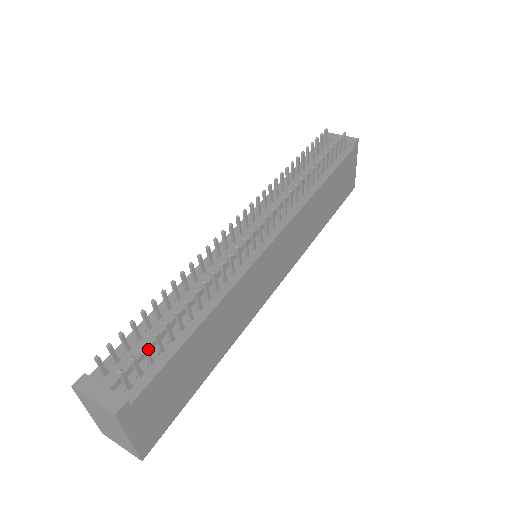
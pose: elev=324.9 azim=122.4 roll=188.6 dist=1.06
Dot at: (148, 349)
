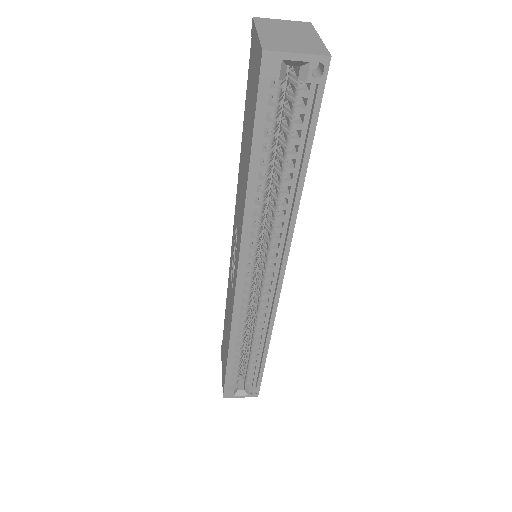
Dot at: occluded
